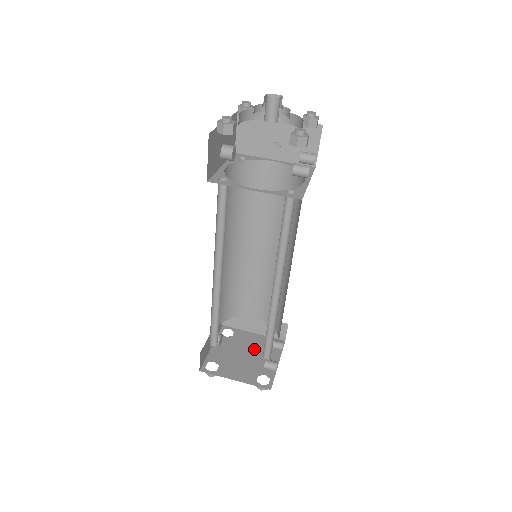
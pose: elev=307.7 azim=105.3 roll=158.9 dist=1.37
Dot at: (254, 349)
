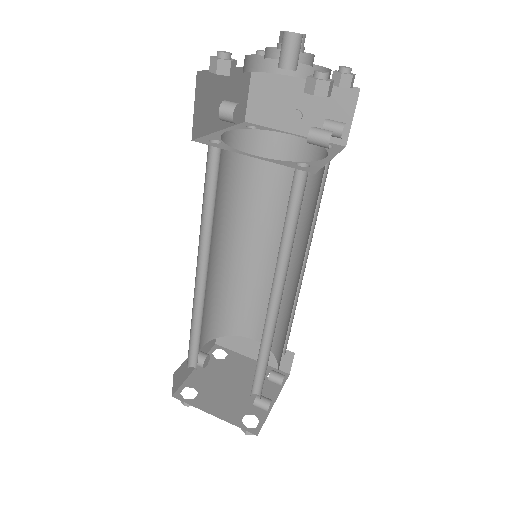
Dot at: (248, 379)
